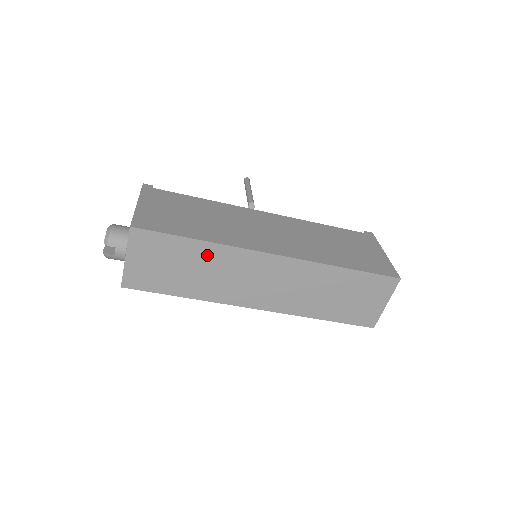
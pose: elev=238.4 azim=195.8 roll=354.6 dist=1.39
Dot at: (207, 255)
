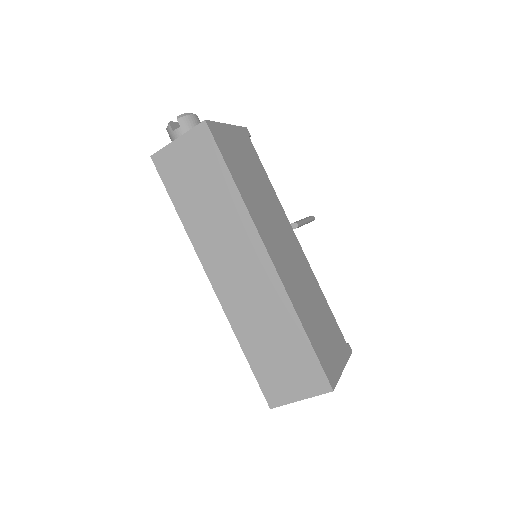
Dot at: (227, 200)
